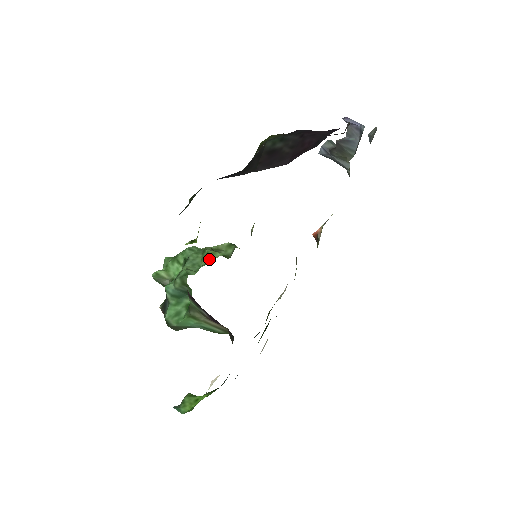
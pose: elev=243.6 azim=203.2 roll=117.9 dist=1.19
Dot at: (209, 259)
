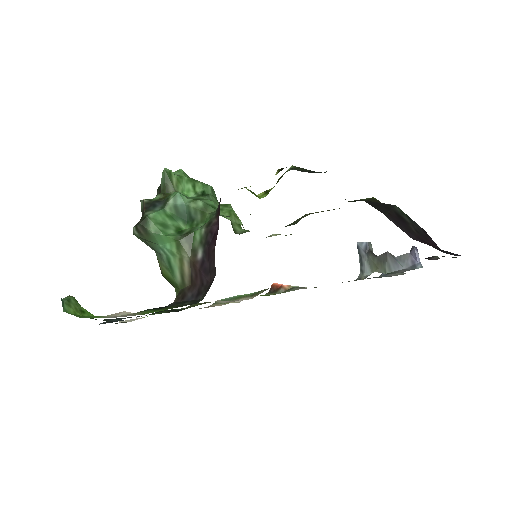
Dot at: (231, 217)
